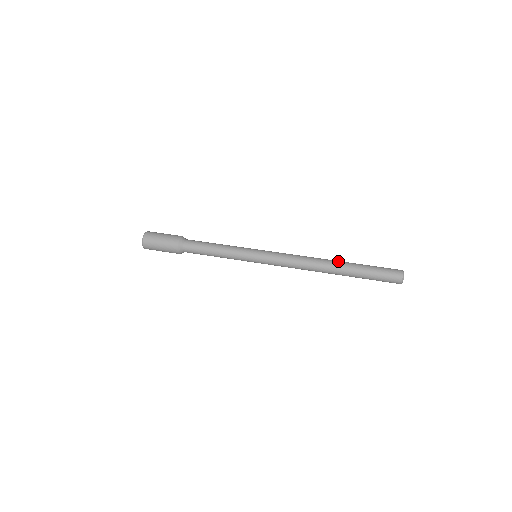
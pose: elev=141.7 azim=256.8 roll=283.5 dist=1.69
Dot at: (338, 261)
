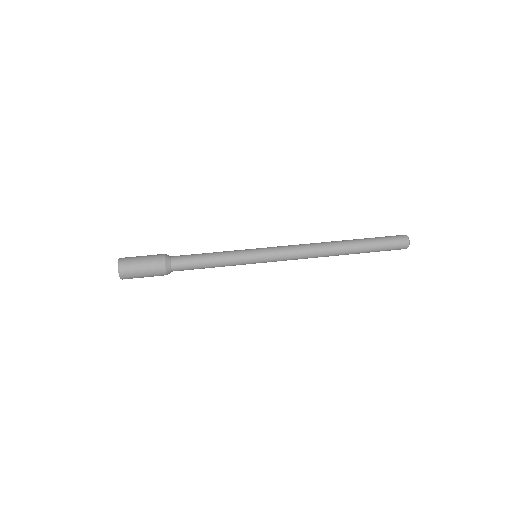
Dot at: (343, 240)
